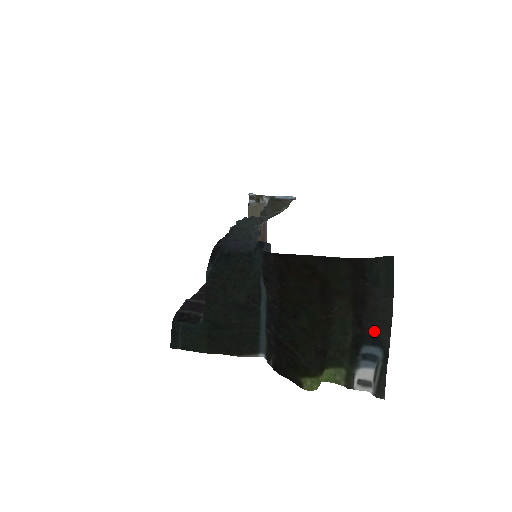
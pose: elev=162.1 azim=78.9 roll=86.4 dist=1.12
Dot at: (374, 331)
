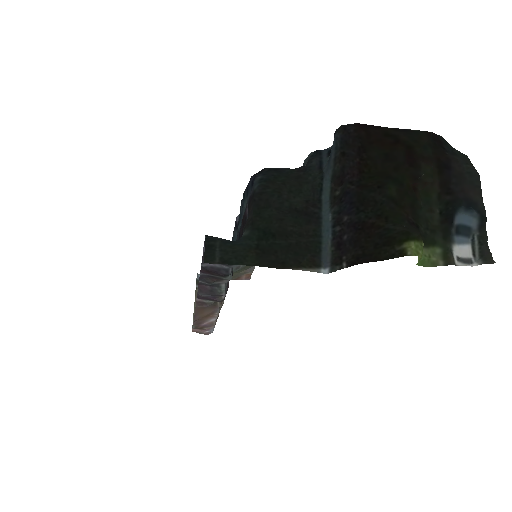
Dot at: (466, 193)
